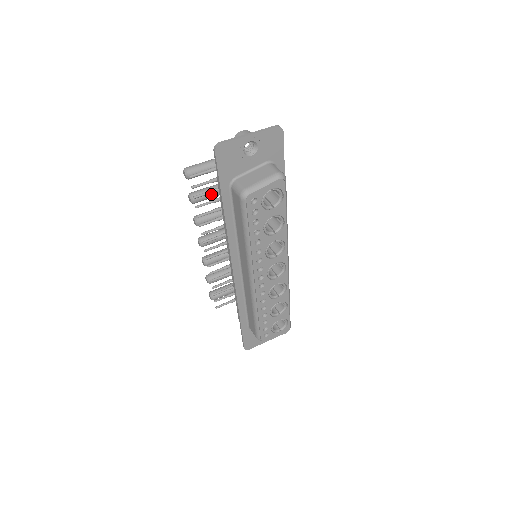
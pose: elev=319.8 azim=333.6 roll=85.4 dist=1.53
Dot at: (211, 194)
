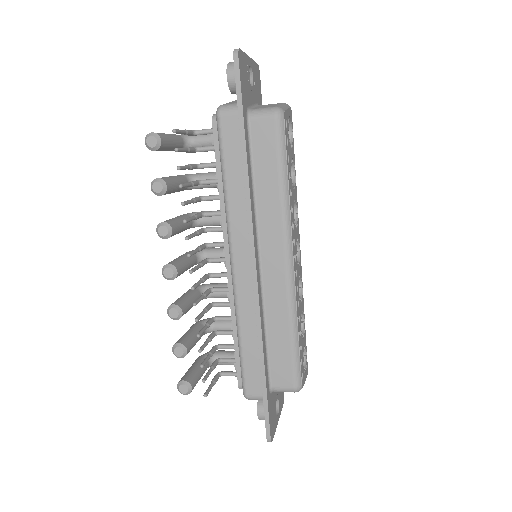
Dot at: (177, 182)
